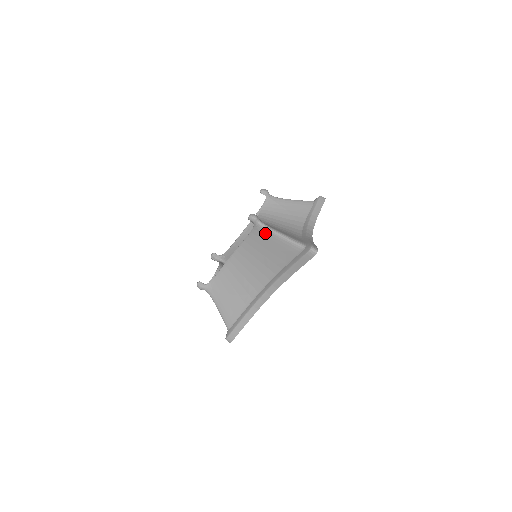
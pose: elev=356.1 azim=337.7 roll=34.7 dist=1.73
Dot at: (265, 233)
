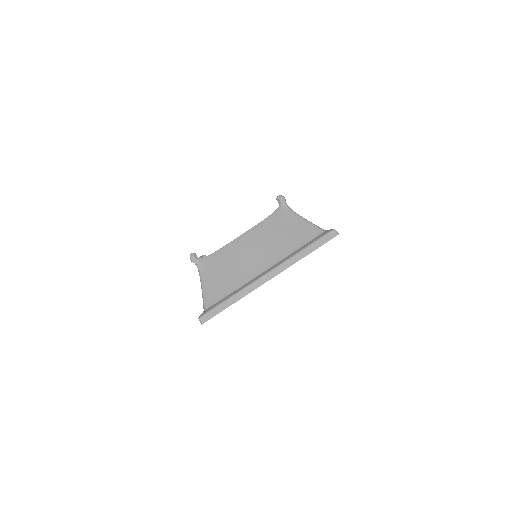
Dot at: (288, 215)
